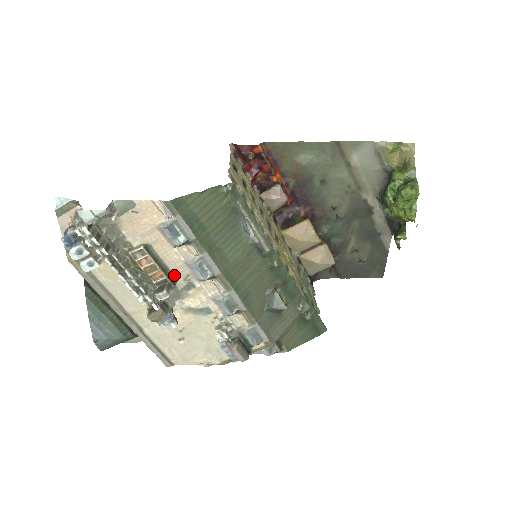
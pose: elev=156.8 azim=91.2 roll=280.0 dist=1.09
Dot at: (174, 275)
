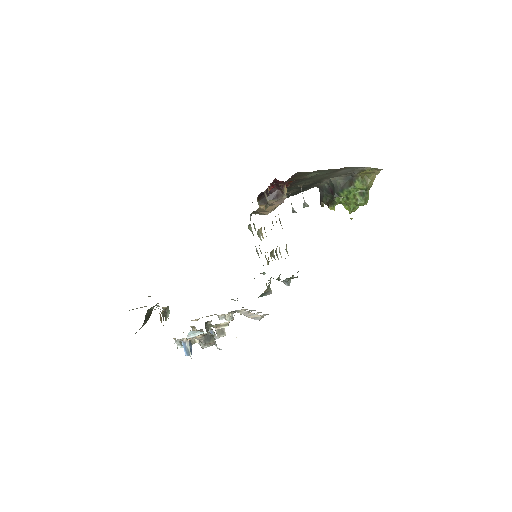
Dot at: occluded
